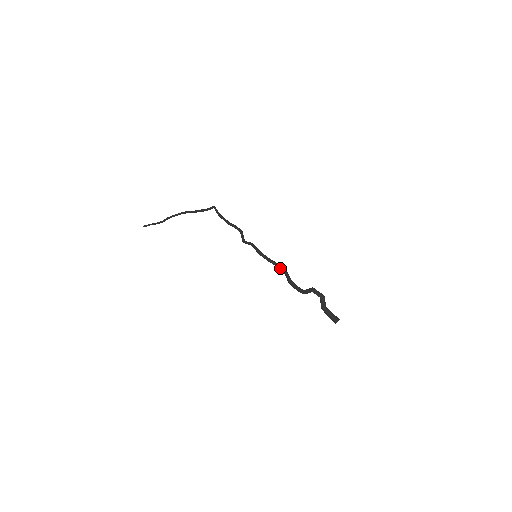
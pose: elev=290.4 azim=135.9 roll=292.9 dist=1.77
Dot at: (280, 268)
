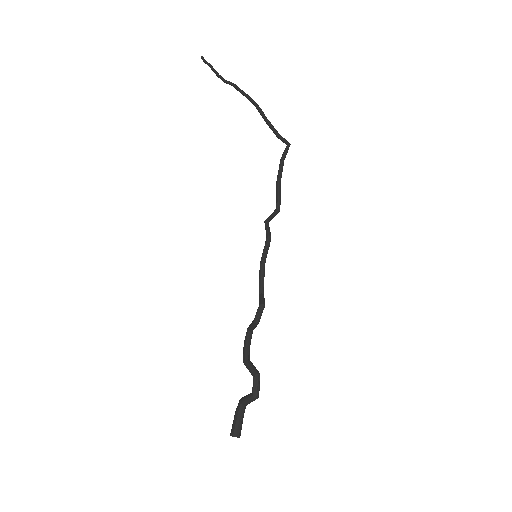
Dot at: (258, 307)
